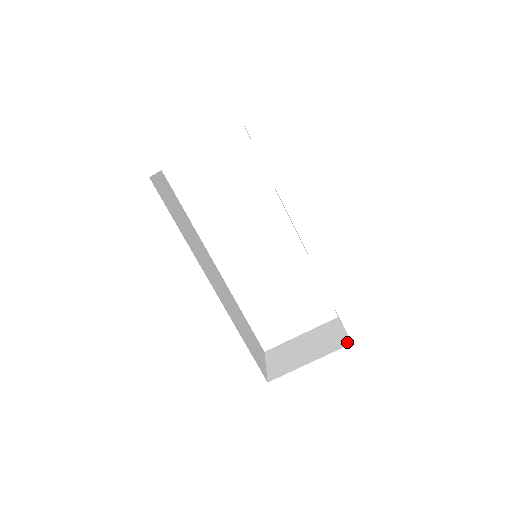
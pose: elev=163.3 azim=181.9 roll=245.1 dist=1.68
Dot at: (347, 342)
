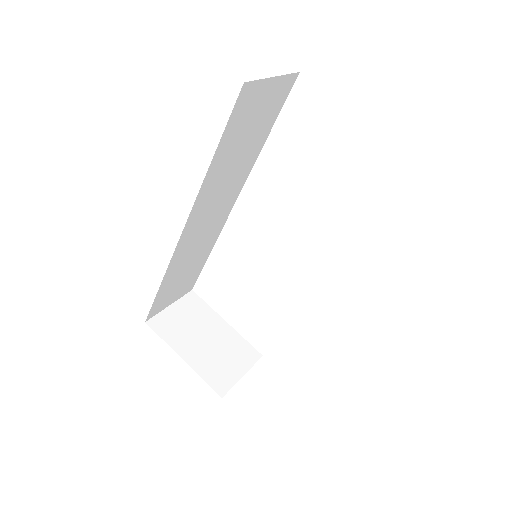
Dot at: (223, 391)
